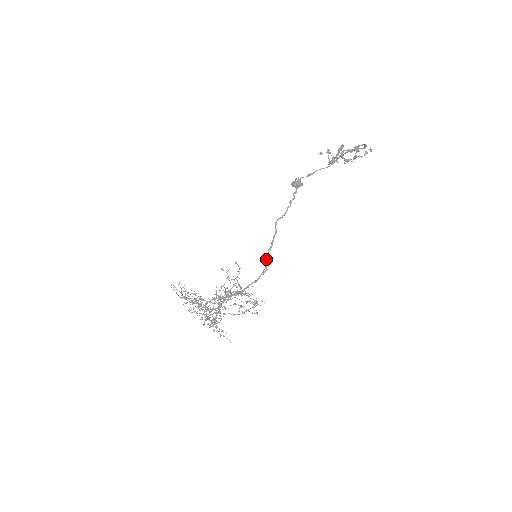
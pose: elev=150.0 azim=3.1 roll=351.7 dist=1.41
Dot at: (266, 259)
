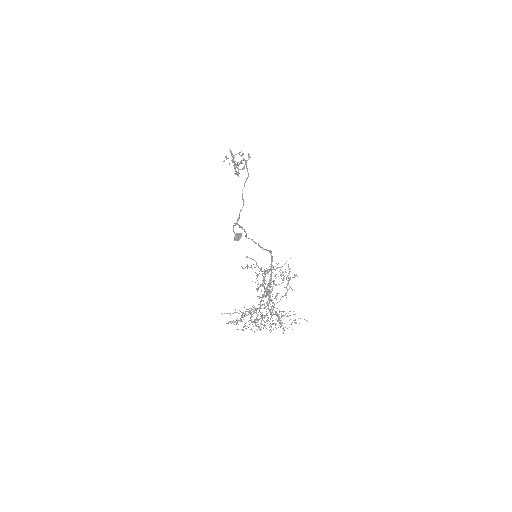
Dot at: (263, 249)
